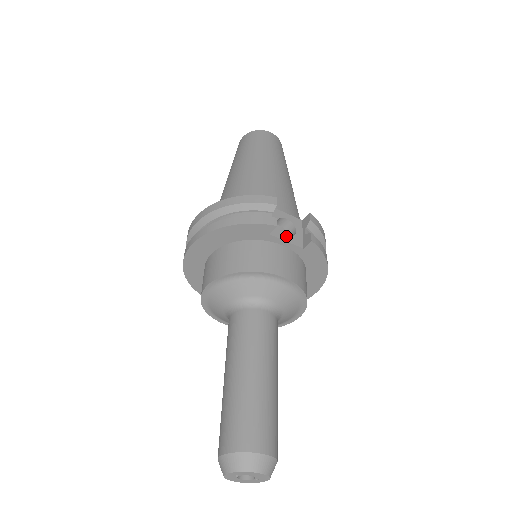
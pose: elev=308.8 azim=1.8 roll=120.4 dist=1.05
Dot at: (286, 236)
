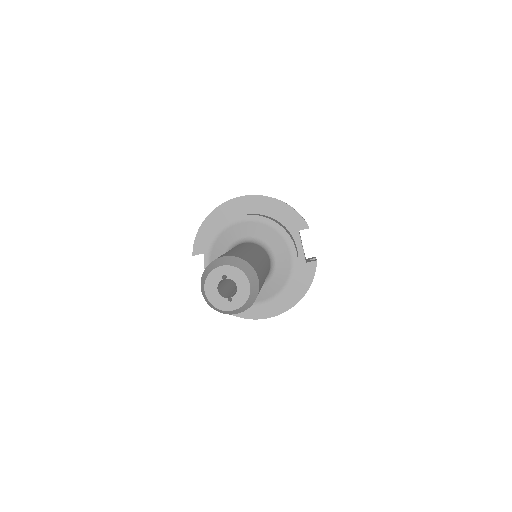
Dot at: (302, 246)
